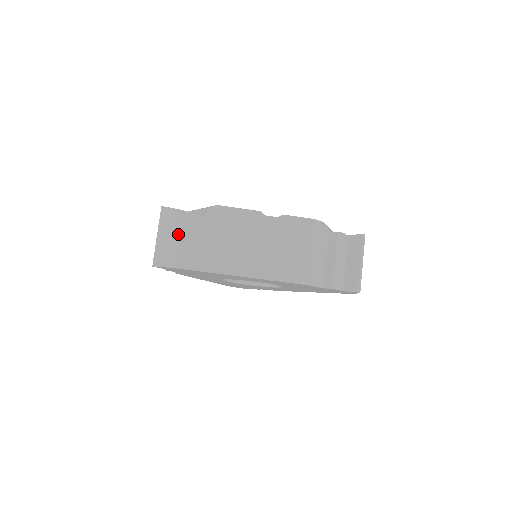
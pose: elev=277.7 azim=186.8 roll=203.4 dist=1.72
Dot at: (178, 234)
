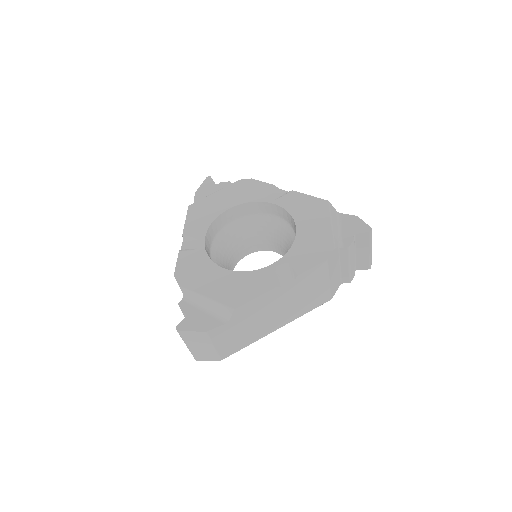
Dot at: (211, 345)
